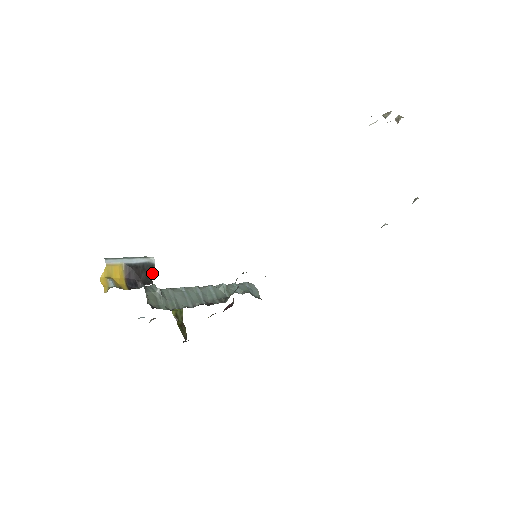
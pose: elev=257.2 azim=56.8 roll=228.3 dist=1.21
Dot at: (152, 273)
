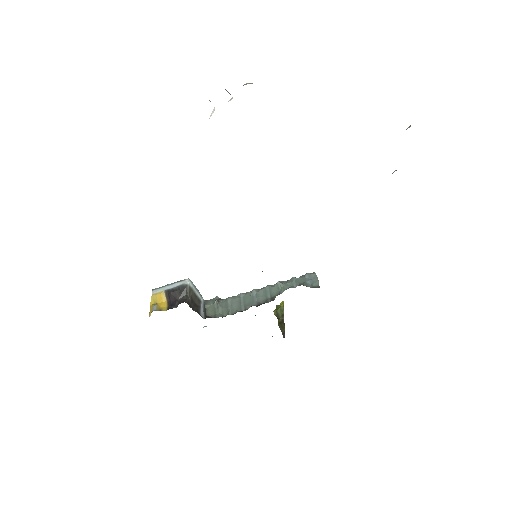
Dot at: (188, 292)
